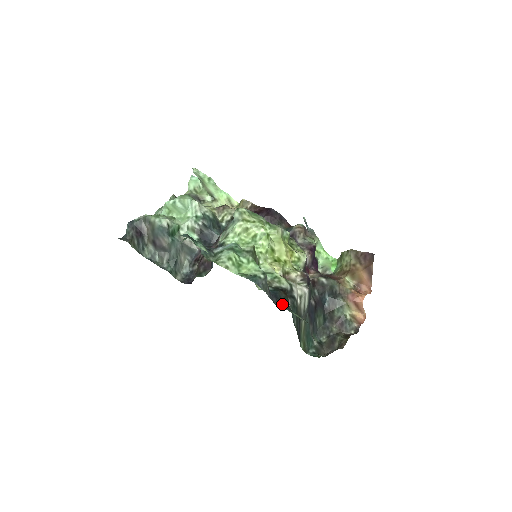
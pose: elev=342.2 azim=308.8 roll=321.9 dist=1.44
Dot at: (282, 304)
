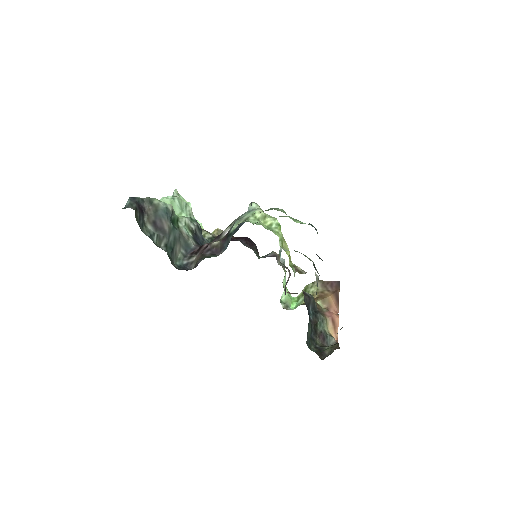
Dot at: occluded
